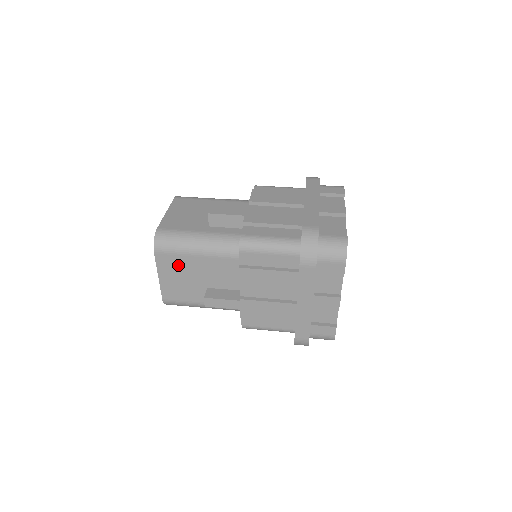
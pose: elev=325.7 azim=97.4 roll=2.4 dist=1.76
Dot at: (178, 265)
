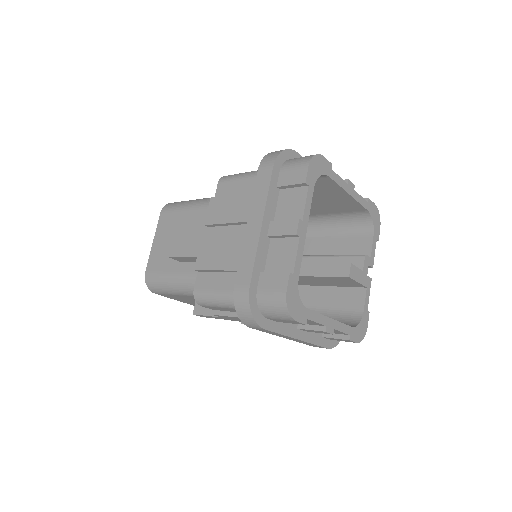
Dot at: (172, 224)
